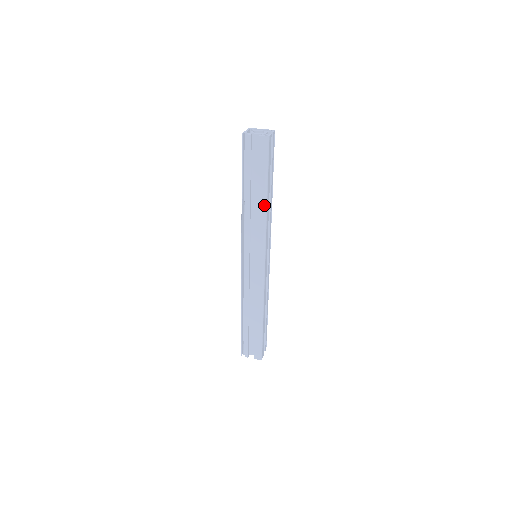
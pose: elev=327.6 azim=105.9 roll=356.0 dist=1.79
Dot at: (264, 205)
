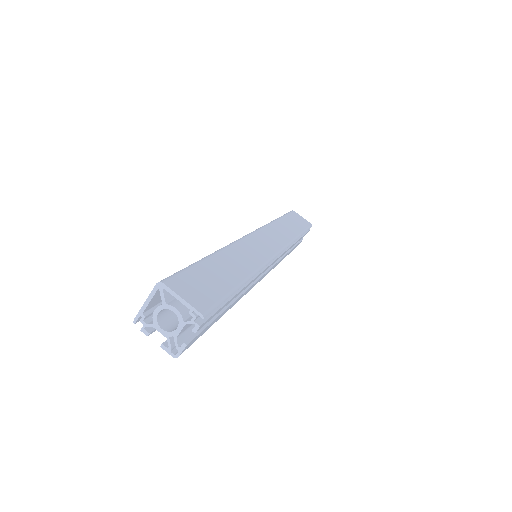
Dot at: occluded
